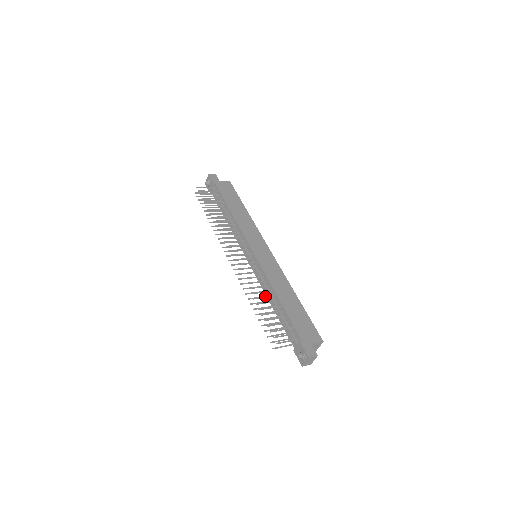
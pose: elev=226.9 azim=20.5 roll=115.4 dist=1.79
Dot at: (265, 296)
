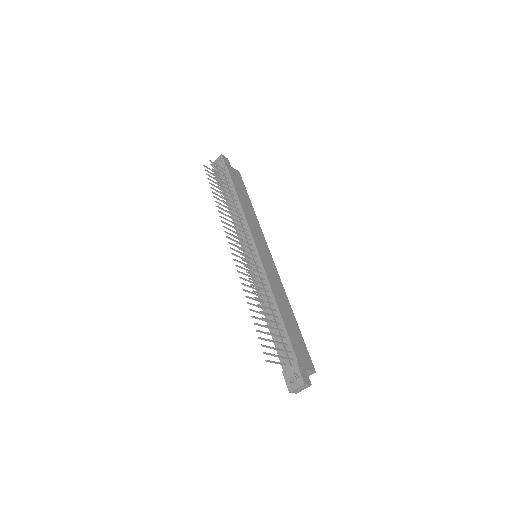
Dot at: (261, 301)
